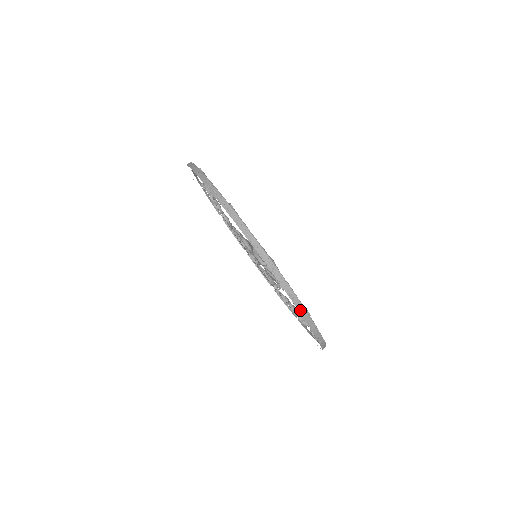
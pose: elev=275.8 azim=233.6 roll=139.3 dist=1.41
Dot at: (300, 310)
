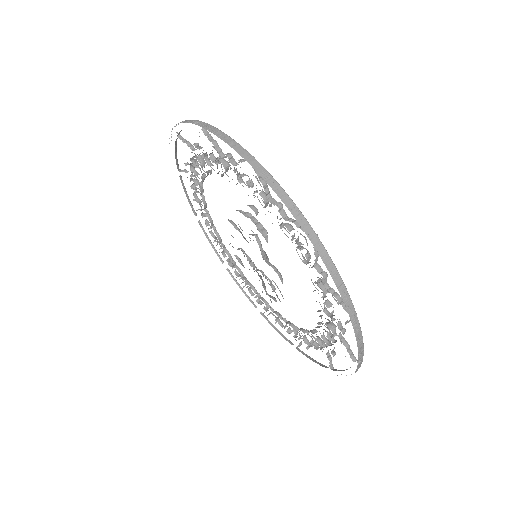
Dot at: (233, 146)
